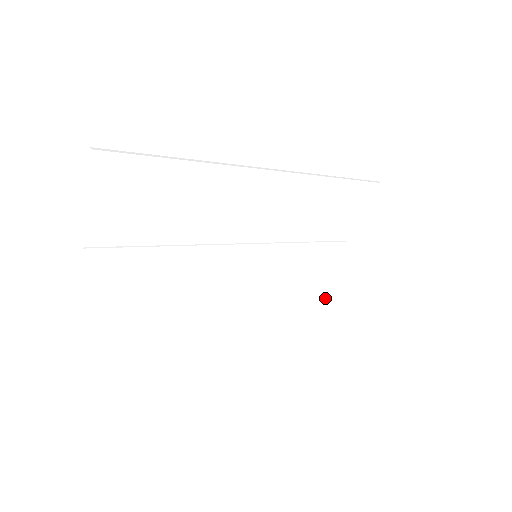
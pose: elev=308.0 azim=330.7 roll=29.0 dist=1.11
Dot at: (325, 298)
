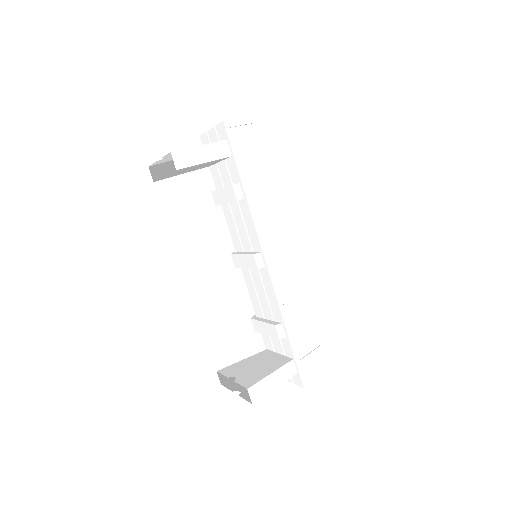
Dot at: (285, 313)
